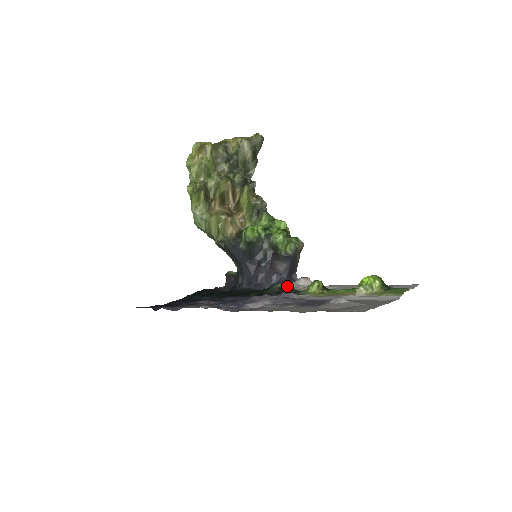
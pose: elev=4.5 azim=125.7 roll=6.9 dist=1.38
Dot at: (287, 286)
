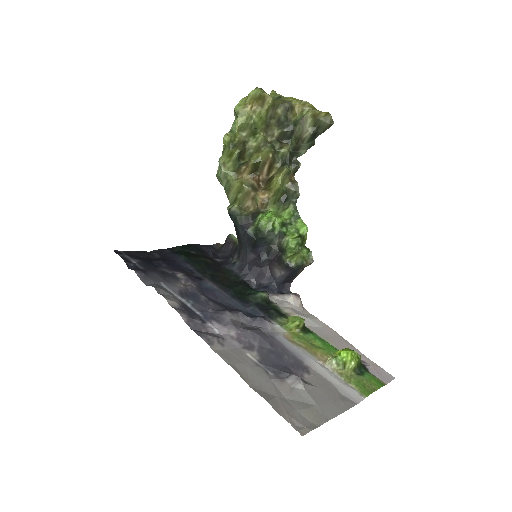
Dot at: (273, 296)
